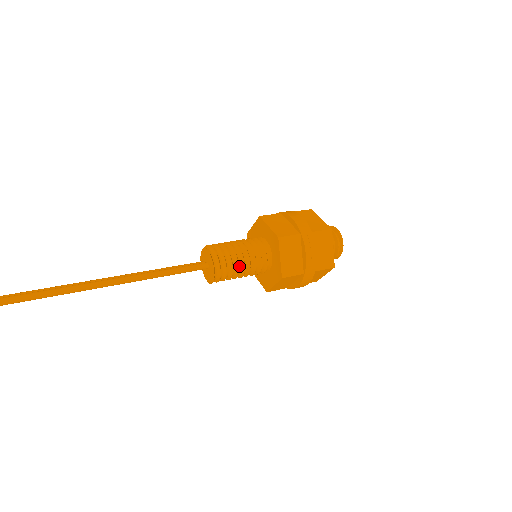
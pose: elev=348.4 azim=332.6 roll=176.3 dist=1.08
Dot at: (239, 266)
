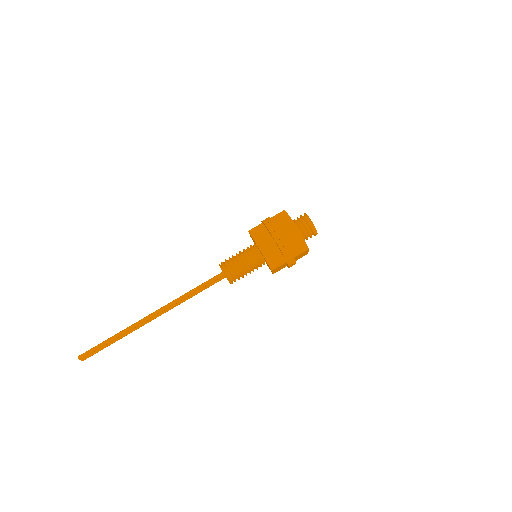
Dot at: (238, 261)
